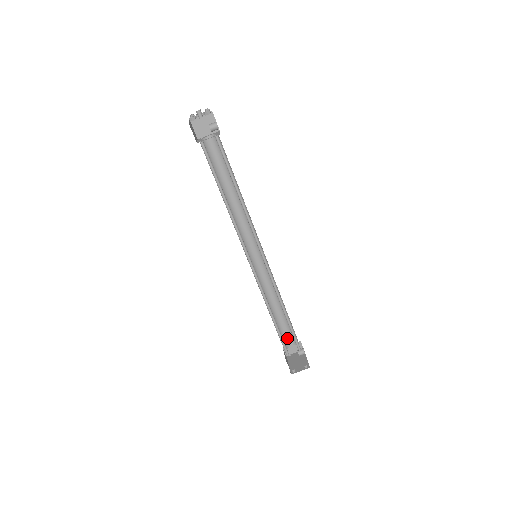
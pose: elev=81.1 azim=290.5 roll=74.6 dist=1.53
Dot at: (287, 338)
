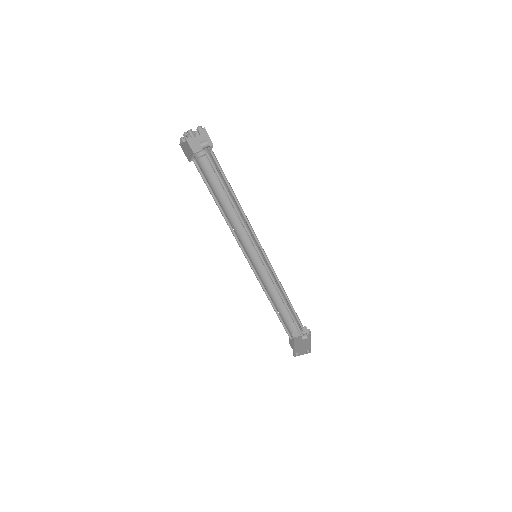
Dot at: (292, 324)
